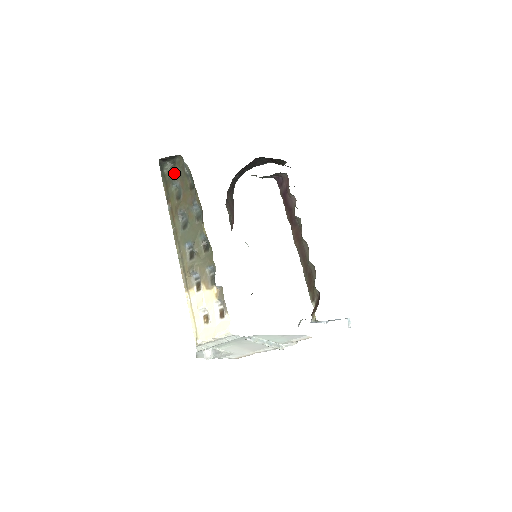
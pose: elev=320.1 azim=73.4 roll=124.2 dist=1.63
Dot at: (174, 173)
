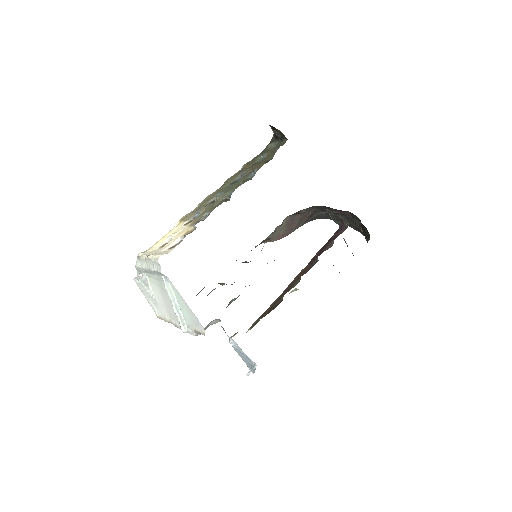
Dot at: (271, 149)
